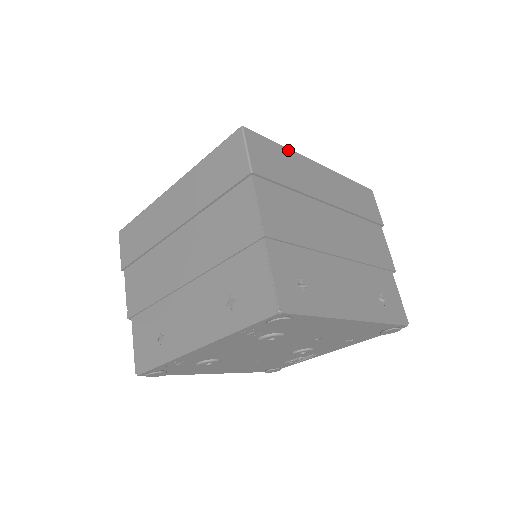
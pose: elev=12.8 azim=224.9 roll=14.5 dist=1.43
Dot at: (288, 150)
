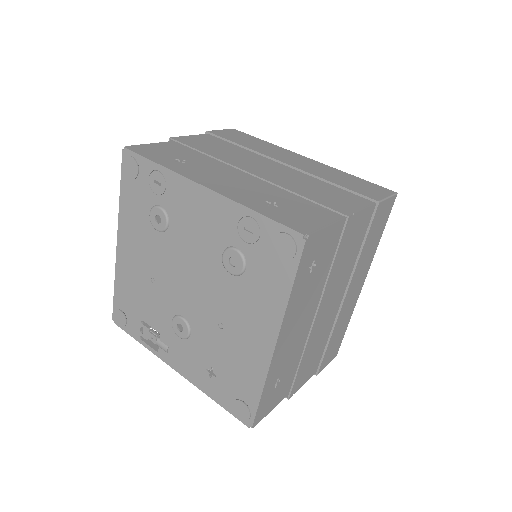
Dot at: (377, 246)
